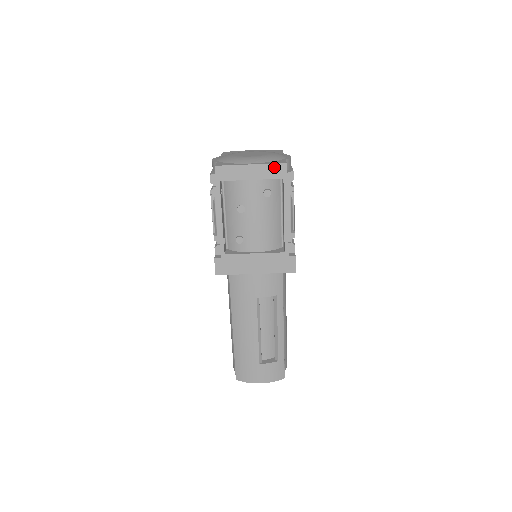
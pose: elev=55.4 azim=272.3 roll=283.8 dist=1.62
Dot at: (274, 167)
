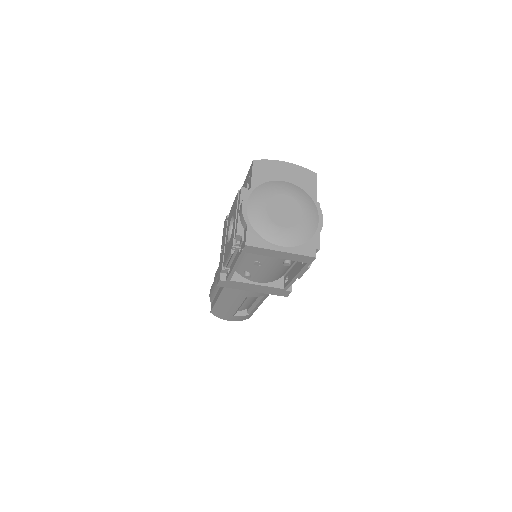
Dot at: (303, 257)
